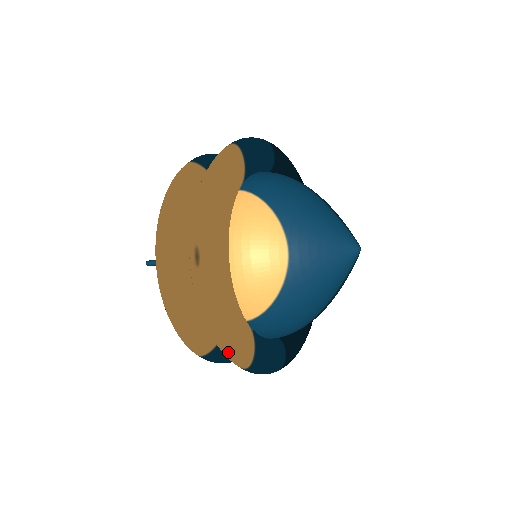
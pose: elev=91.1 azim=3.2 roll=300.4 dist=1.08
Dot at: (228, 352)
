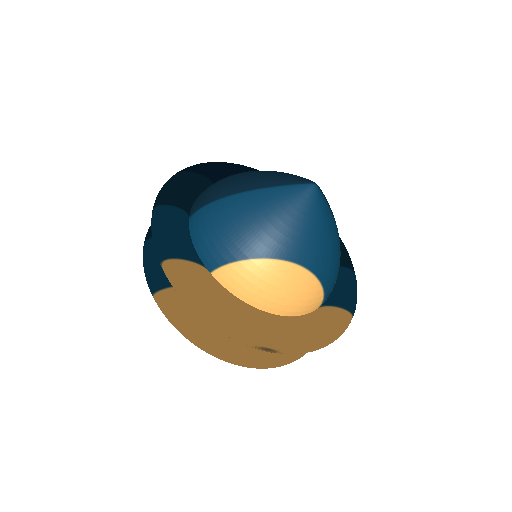
Dot at: occluded
